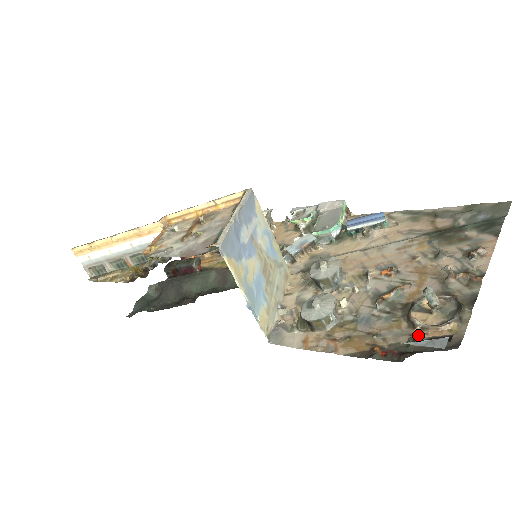
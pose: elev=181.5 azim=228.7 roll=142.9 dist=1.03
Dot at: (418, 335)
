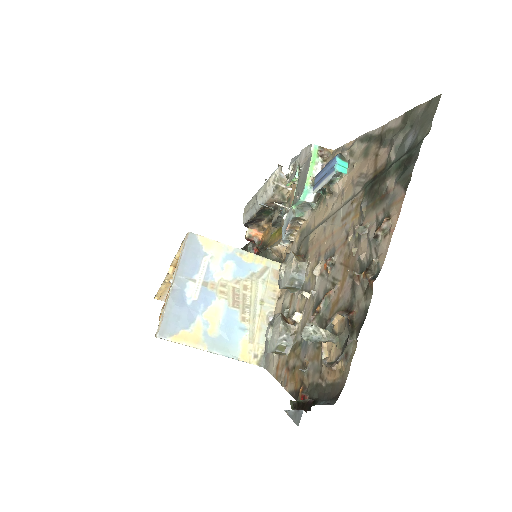
Dot at: (323, 374)
